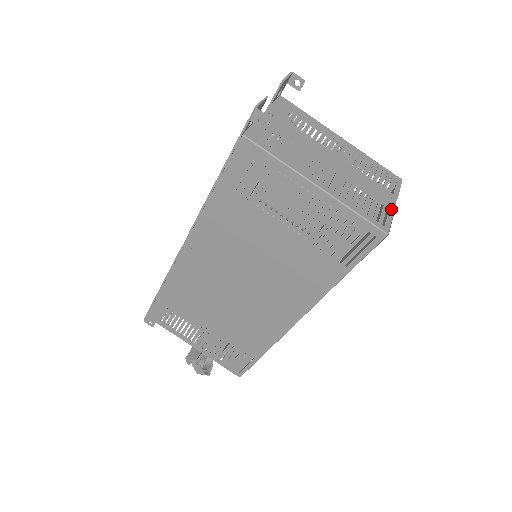
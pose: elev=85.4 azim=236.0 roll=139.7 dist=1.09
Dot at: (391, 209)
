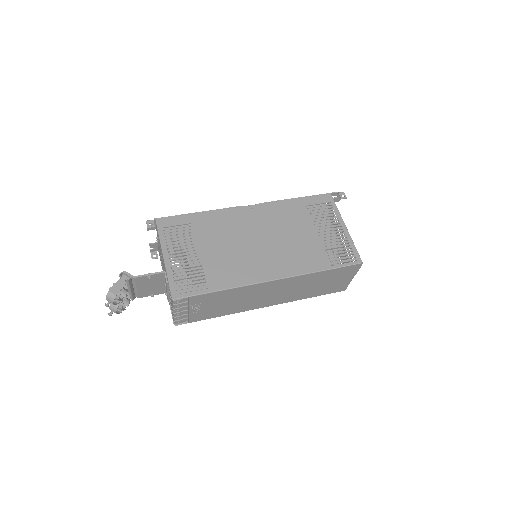
Dot at: (355, 272)
